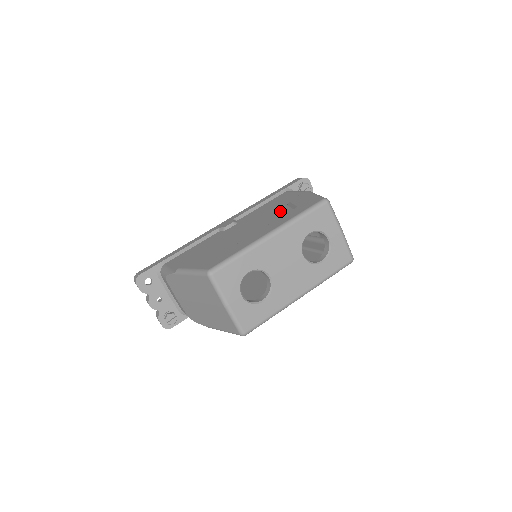
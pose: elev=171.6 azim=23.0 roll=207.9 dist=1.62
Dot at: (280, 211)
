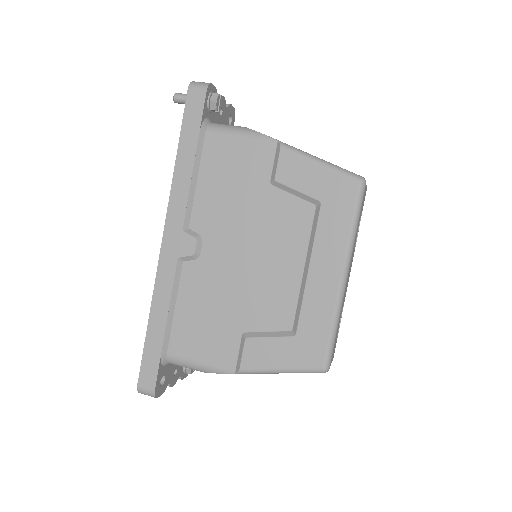
Dot at: (278, 205)
